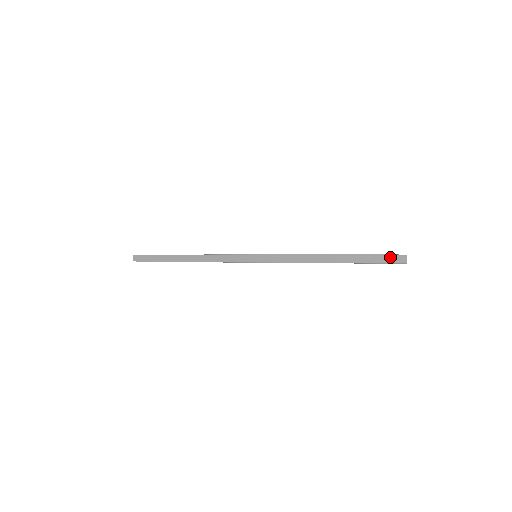
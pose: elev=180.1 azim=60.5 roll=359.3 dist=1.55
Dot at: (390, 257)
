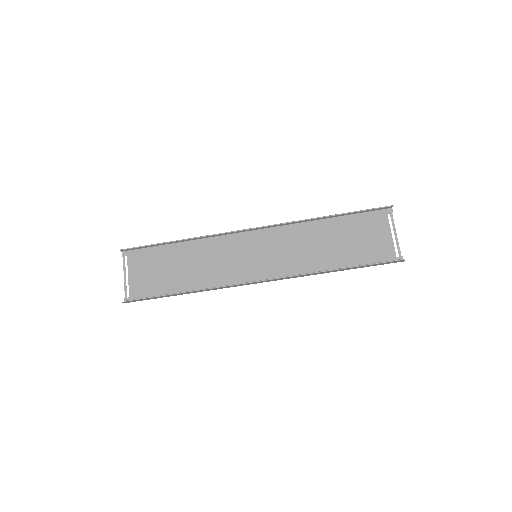
Dot at: (390, 207)
